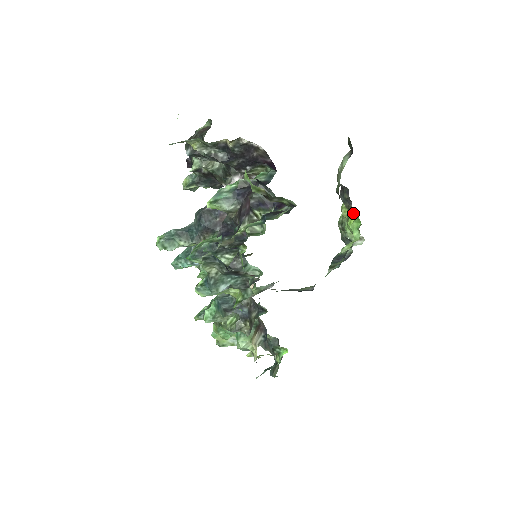
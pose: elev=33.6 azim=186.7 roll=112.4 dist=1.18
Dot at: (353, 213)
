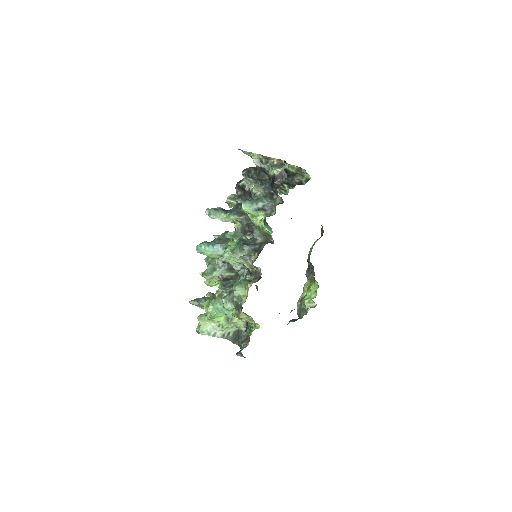
Dot at: (313, 283)
